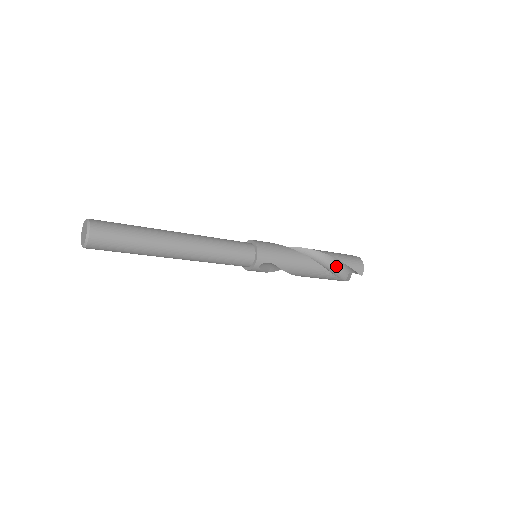
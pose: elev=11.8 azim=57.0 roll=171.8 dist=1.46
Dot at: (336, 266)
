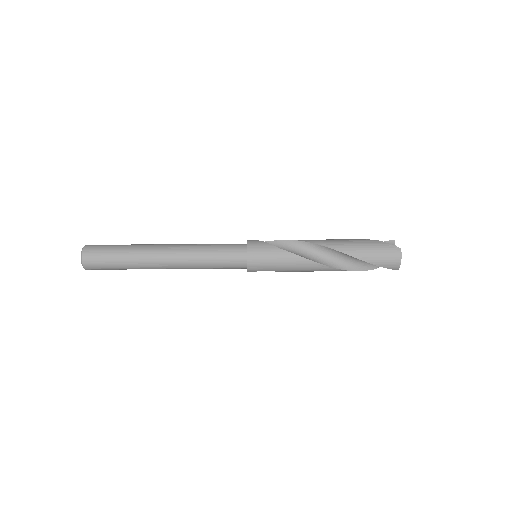
Dot at: (361, 261)
